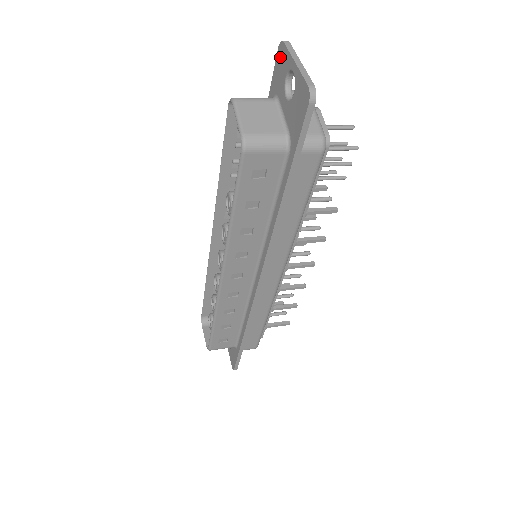
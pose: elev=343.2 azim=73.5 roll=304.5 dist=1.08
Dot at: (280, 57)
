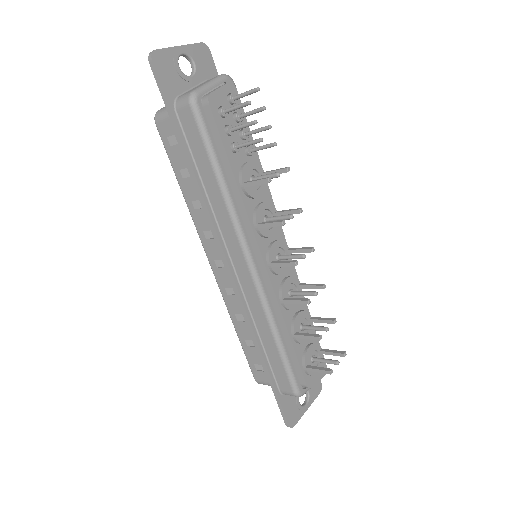
Dot at: (202, 57)
